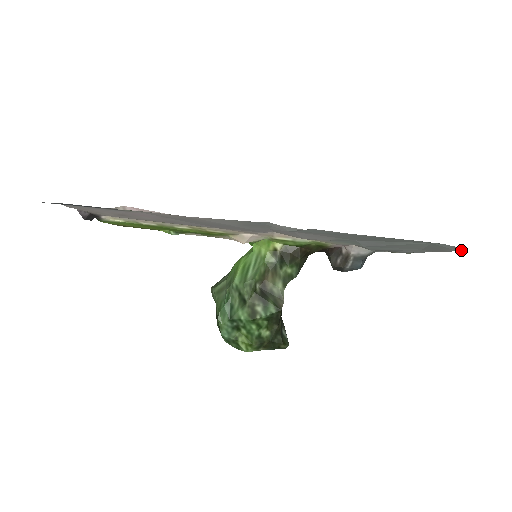
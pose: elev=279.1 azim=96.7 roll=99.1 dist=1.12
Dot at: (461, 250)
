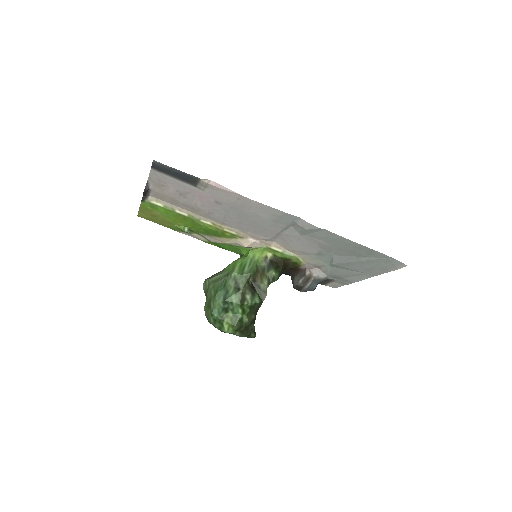
Dot at: (402, 267)
